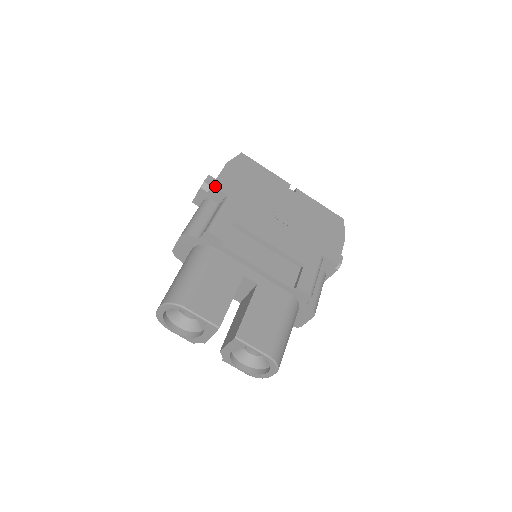
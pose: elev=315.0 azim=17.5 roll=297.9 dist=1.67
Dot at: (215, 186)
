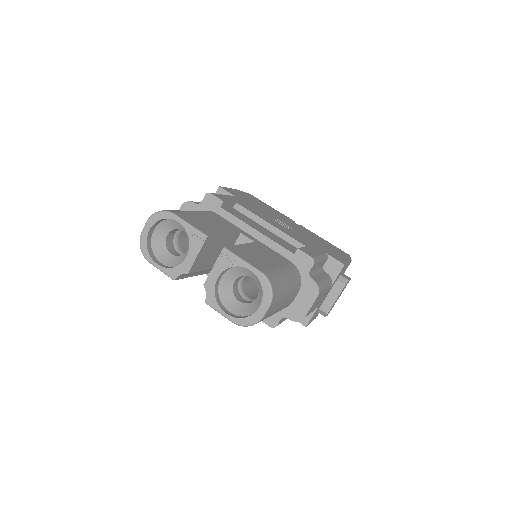
Dot at: (222, 188)
